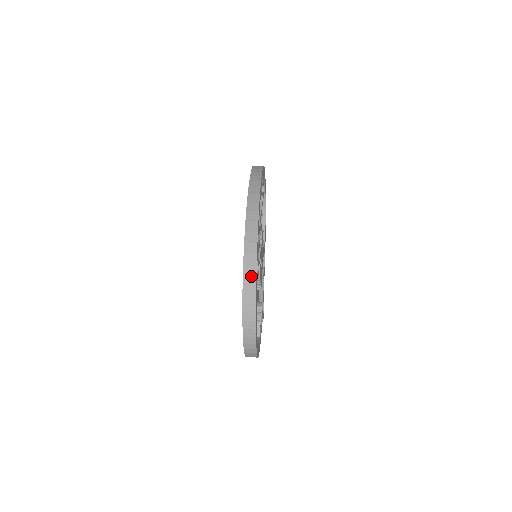
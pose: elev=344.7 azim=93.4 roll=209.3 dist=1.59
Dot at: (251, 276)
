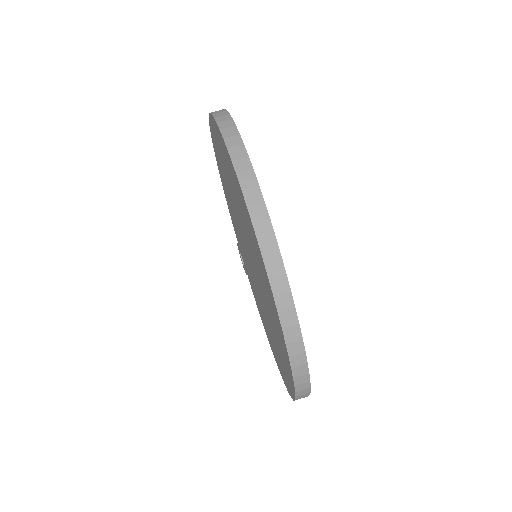
Dot at: (303, 374)
